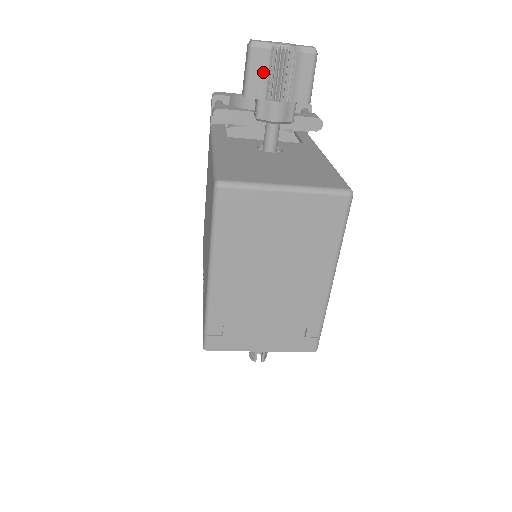
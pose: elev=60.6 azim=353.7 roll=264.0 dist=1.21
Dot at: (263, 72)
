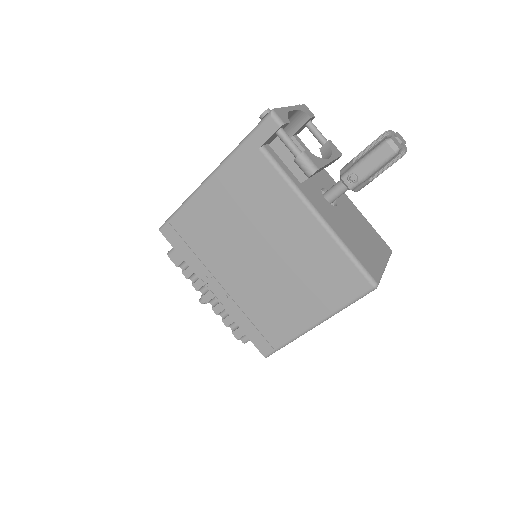
Dot at: occluded
